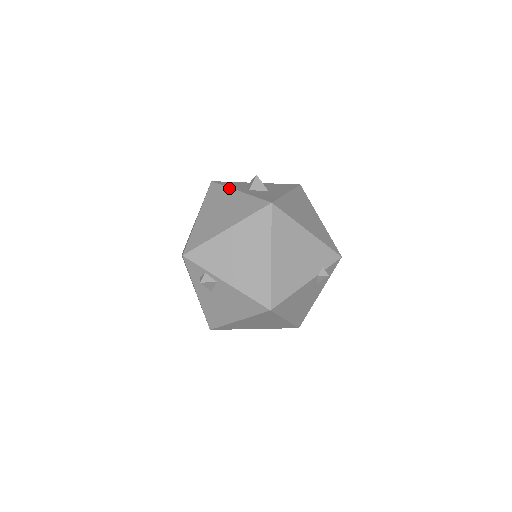
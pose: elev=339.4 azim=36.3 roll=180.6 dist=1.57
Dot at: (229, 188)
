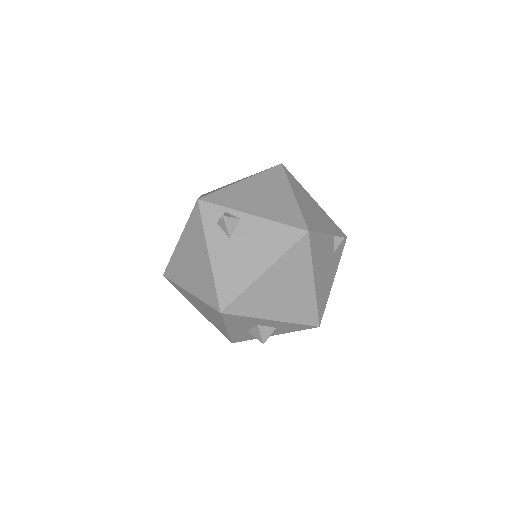
Dot at: occluded
